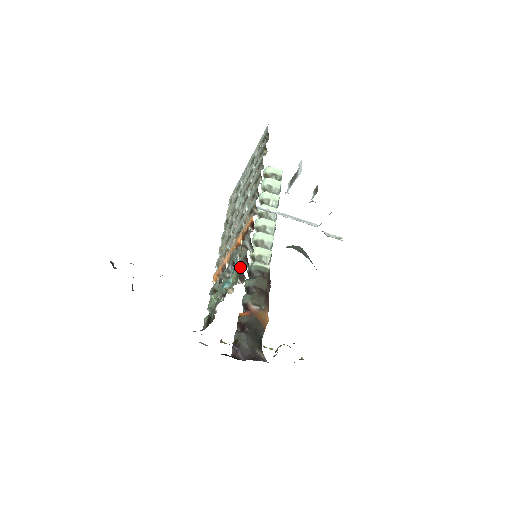
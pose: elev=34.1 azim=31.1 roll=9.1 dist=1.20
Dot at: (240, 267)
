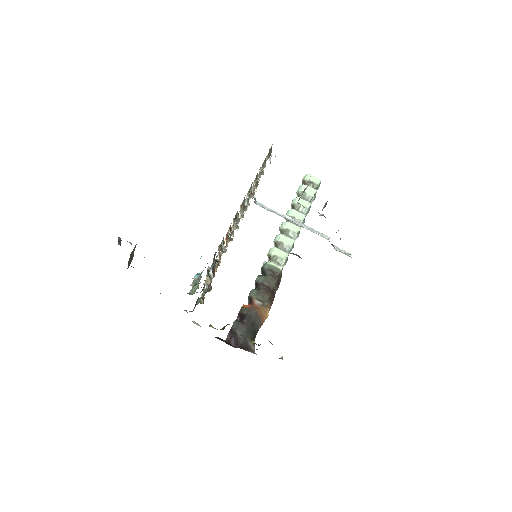
Dot at: (213, 263)
